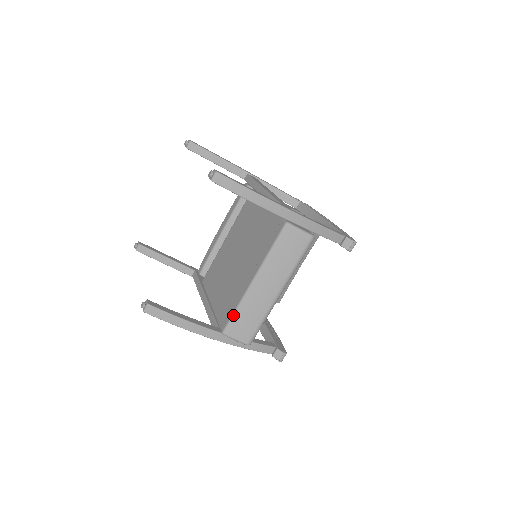
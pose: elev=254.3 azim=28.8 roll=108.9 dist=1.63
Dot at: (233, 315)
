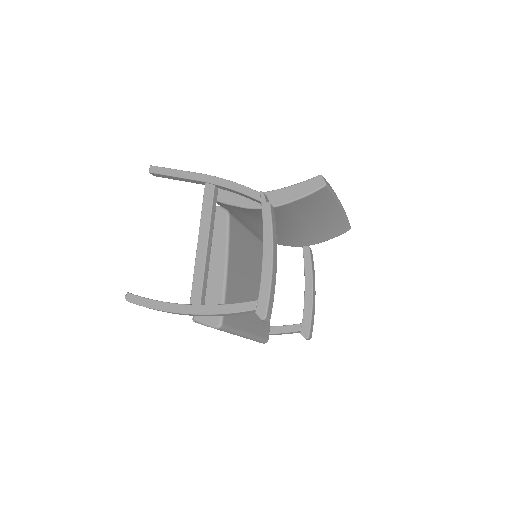
Dot at: occluded
